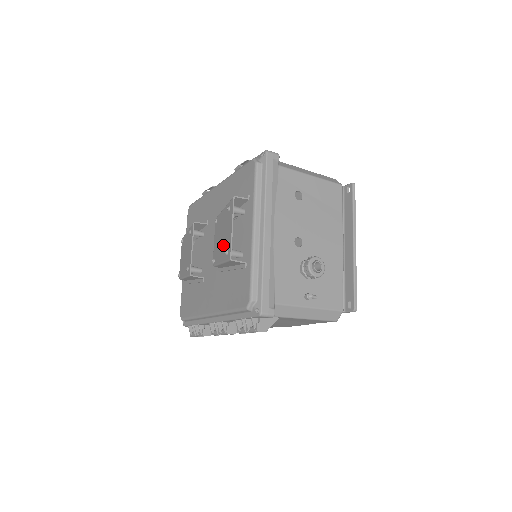
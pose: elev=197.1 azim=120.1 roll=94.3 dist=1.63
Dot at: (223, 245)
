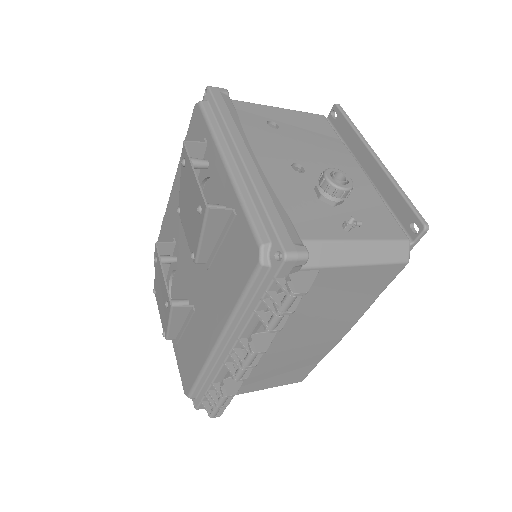
Dot at: (194, 213)
